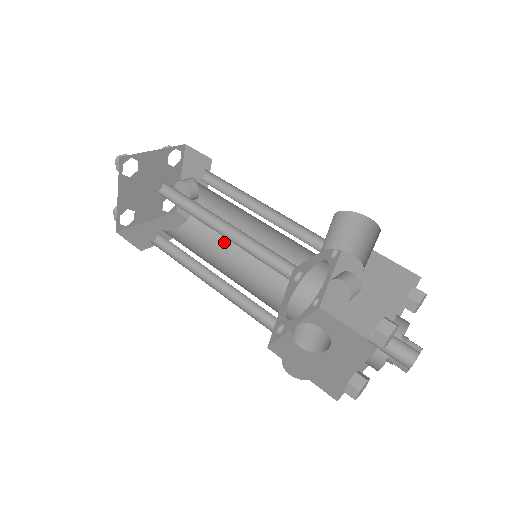
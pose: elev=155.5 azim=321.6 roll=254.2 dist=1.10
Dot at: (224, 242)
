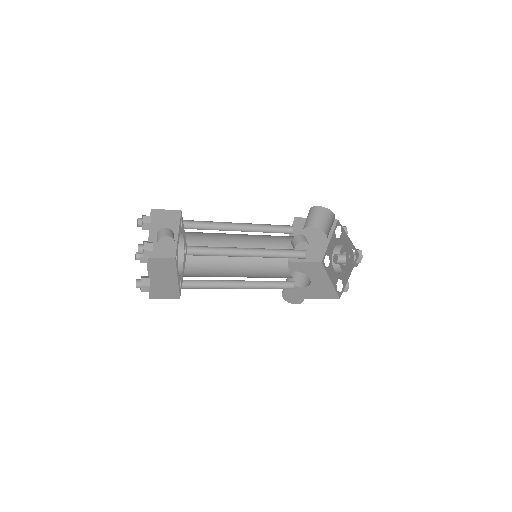
Dot at: (215, 259)
